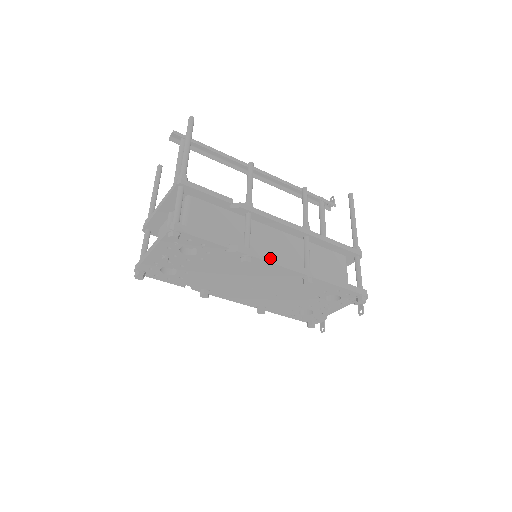
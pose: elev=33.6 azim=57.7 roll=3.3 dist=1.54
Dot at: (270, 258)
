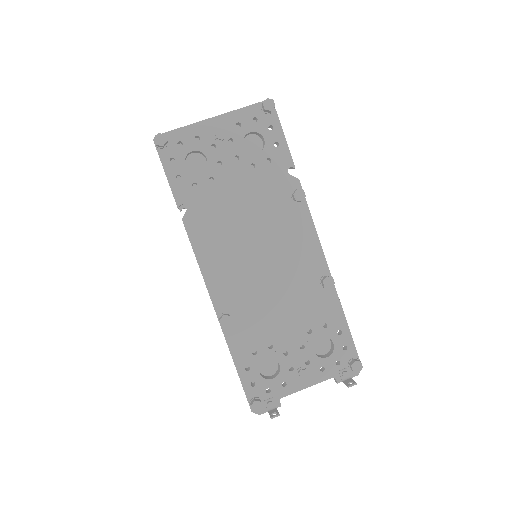
Dot at: (312, 222)
